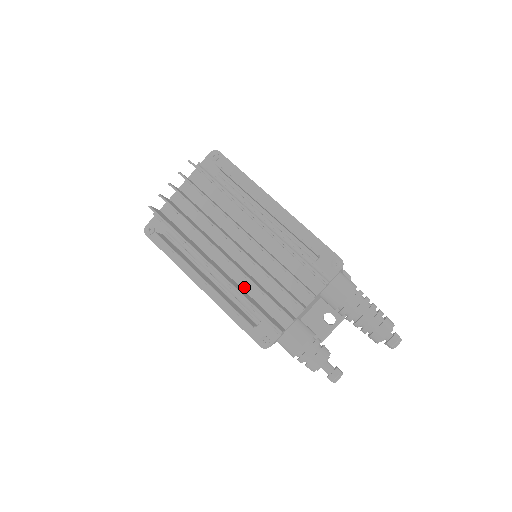
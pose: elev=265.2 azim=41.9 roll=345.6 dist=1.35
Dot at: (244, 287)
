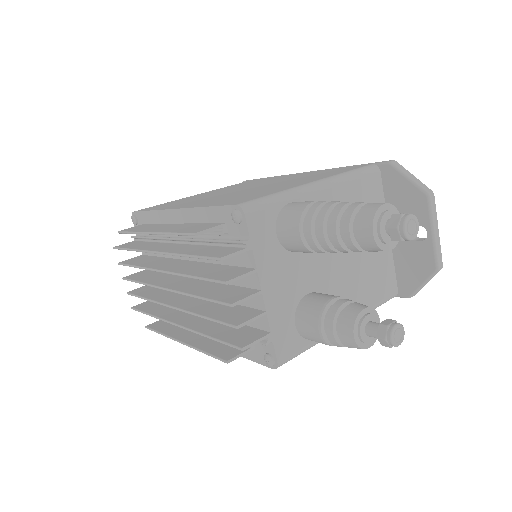
Dot at: occluded
